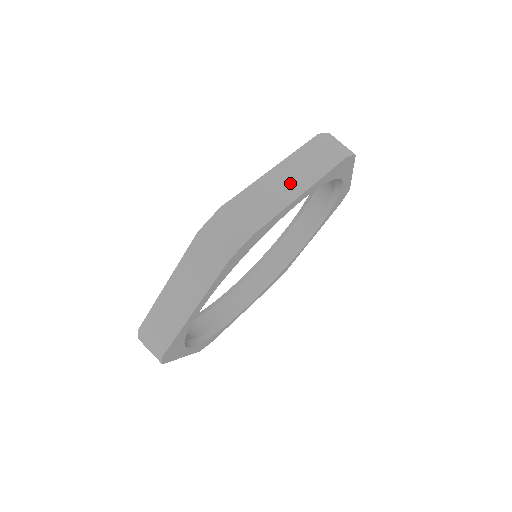
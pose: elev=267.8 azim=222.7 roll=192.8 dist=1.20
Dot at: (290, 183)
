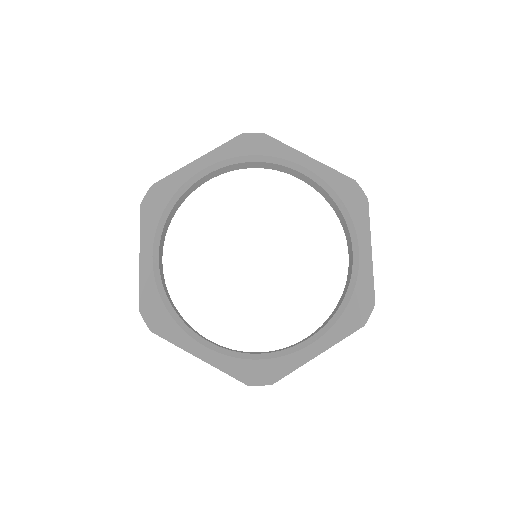
Dot at: occluded
